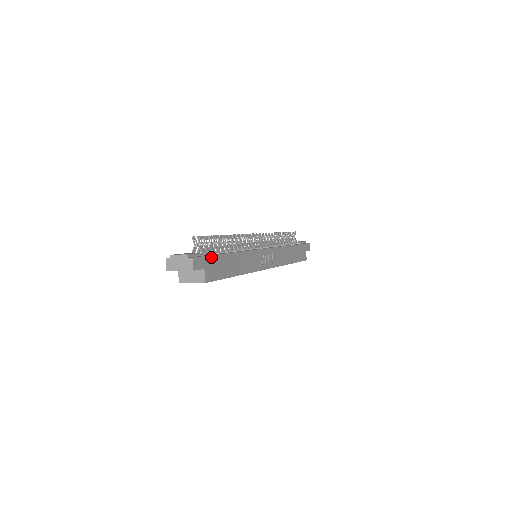
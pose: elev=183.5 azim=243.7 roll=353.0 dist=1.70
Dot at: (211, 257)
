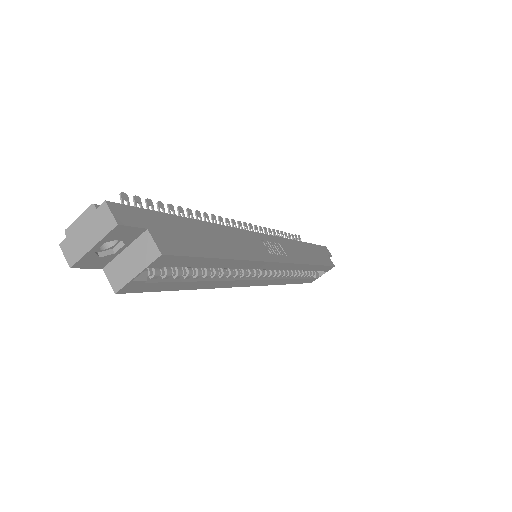
Dot at: (156, 214)
